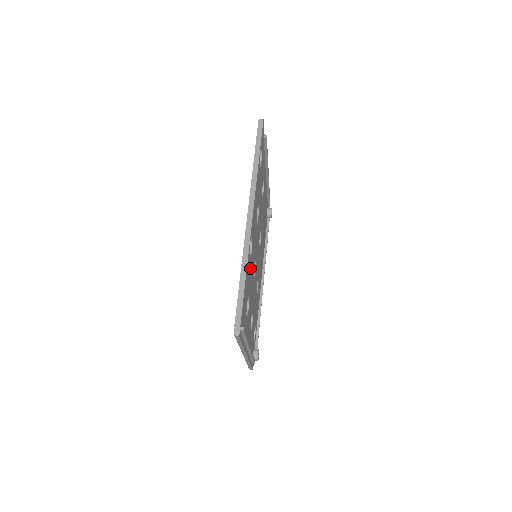
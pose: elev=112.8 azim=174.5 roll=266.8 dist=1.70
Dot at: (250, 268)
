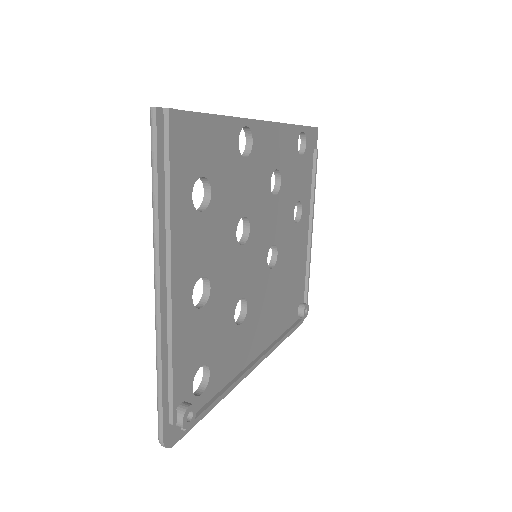
Dot at: (233, 168)
